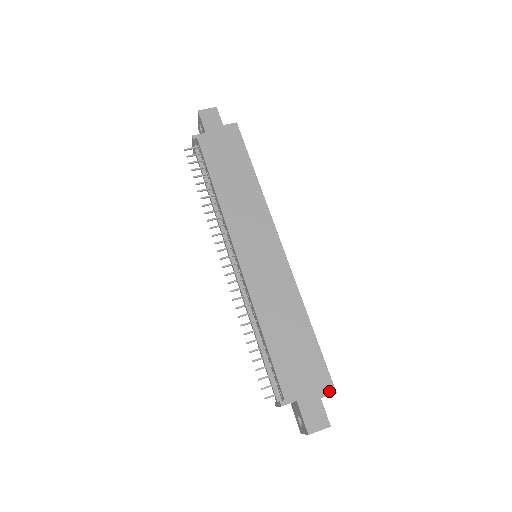
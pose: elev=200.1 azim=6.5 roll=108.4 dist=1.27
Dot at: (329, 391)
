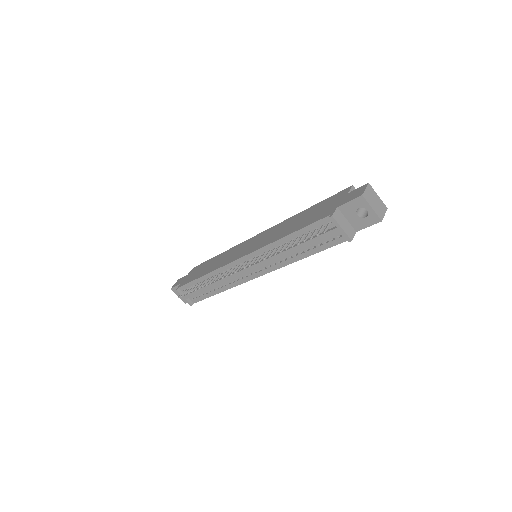
Dot at: (348, 190)
